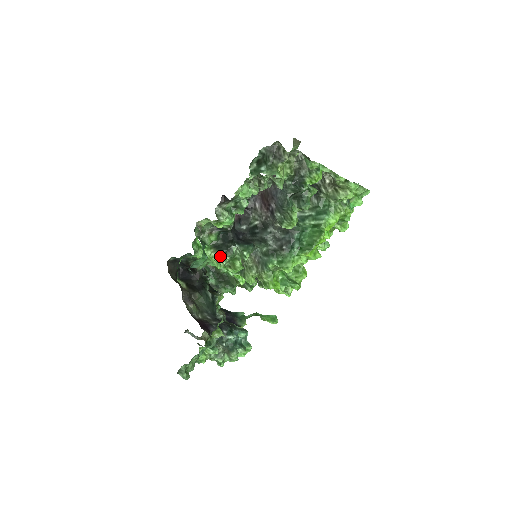
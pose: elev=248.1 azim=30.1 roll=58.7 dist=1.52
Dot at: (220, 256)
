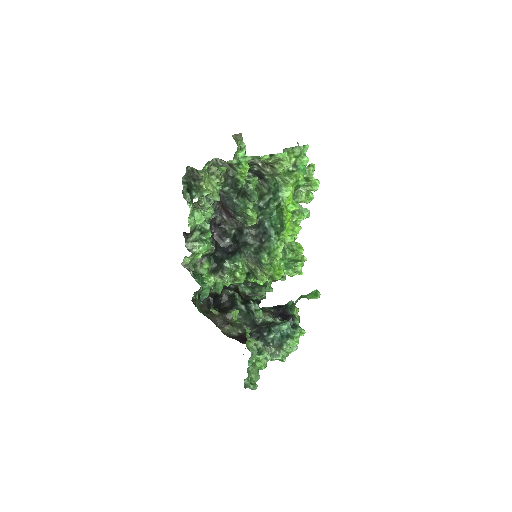
Dot at: (220, 277)
